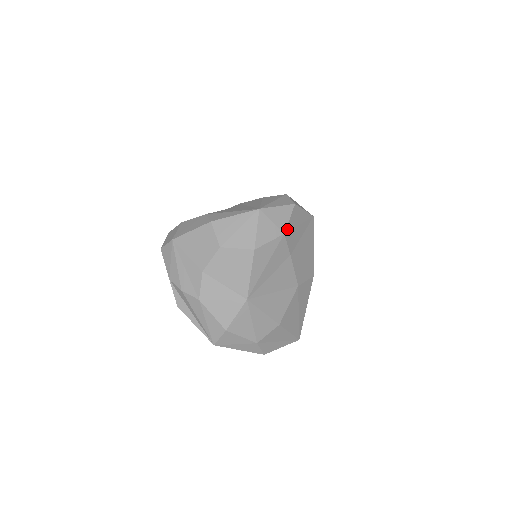
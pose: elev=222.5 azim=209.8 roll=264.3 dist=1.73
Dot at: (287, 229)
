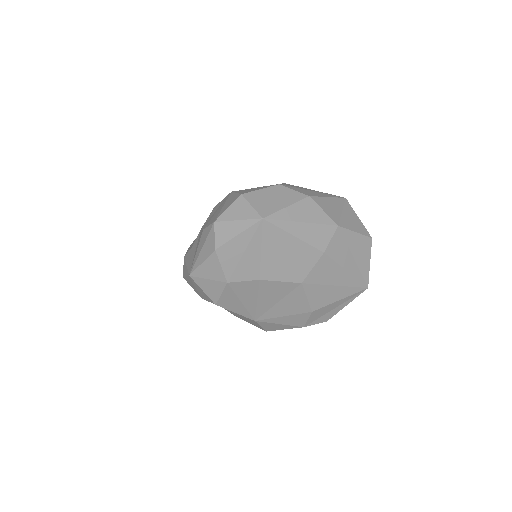
Dot at: (228, 275)
